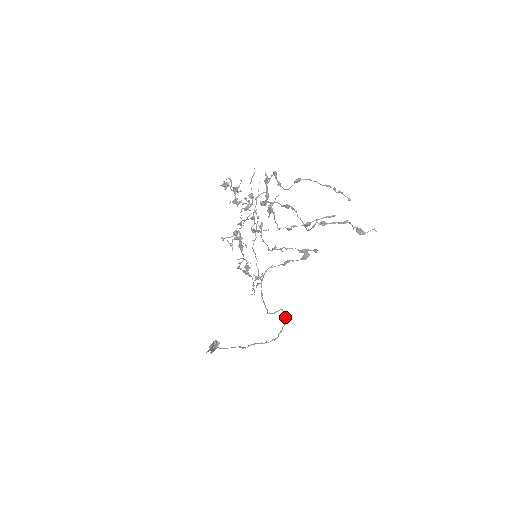
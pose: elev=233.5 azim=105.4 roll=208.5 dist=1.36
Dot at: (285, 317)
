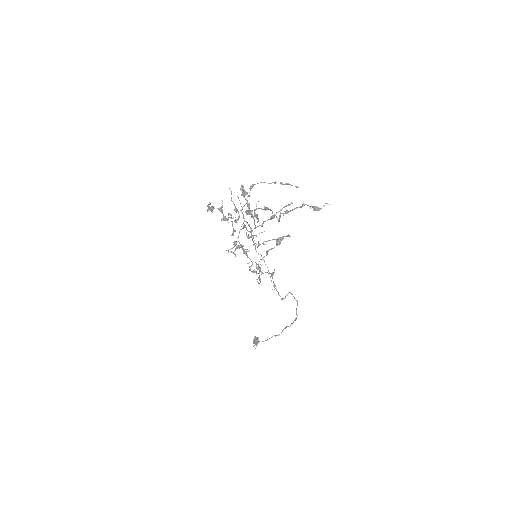
Dot at: (294, 298)
